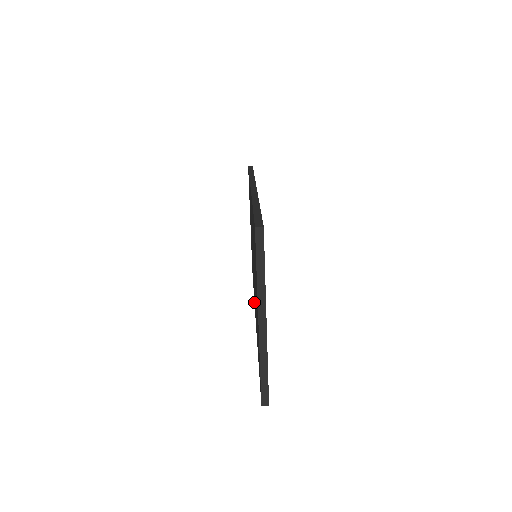
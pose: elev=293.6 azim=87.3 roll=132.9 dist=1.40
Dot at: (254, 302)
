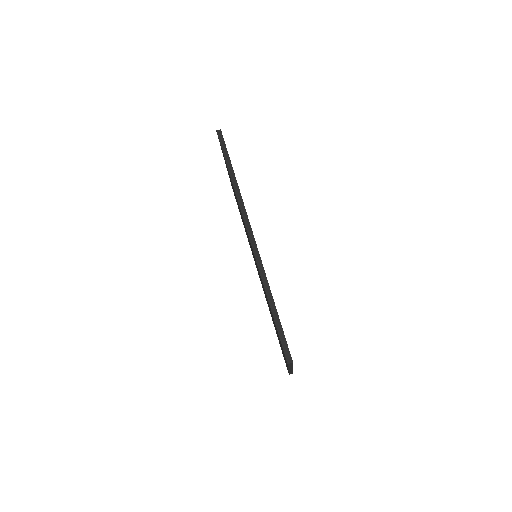
Dot at: occluded
